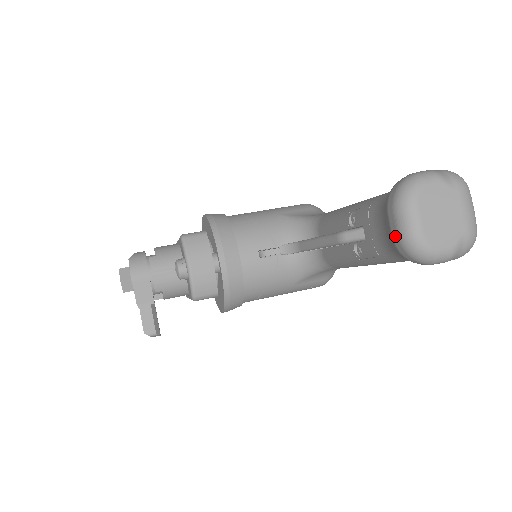
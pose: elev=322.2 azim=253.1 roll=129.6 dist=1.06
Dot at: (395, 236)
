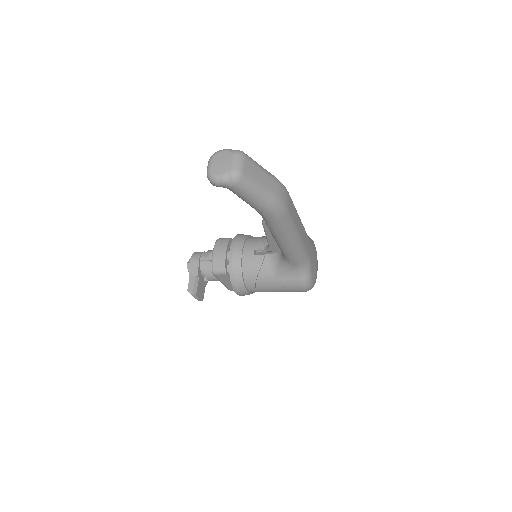
Dot at: occluded
